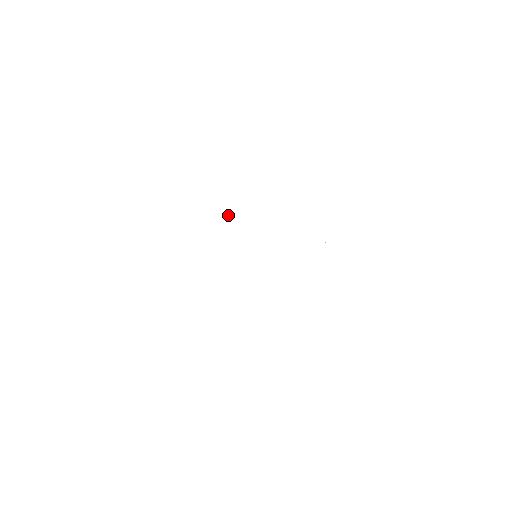
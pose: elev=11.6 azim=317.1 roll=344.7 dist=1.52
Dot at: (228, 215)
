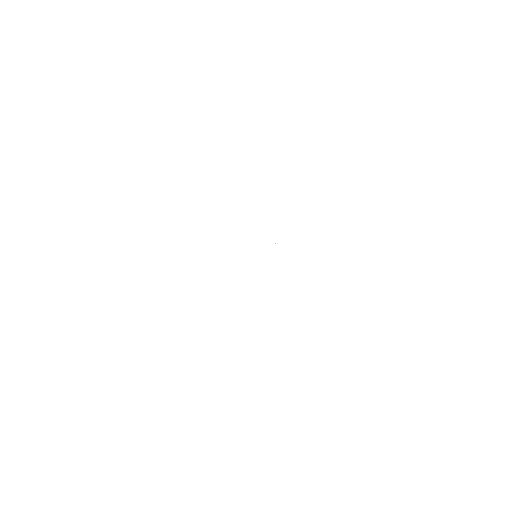
Dot at: occluded
